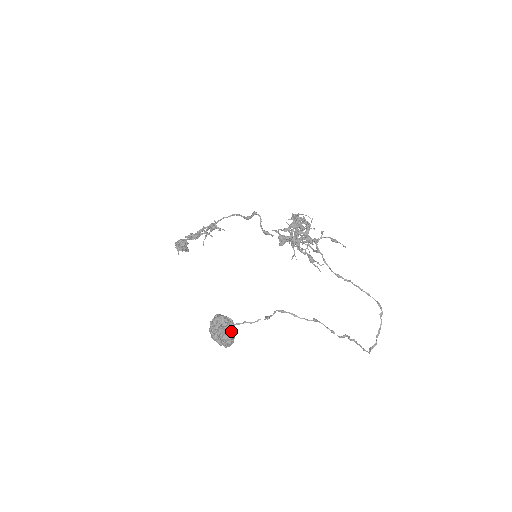
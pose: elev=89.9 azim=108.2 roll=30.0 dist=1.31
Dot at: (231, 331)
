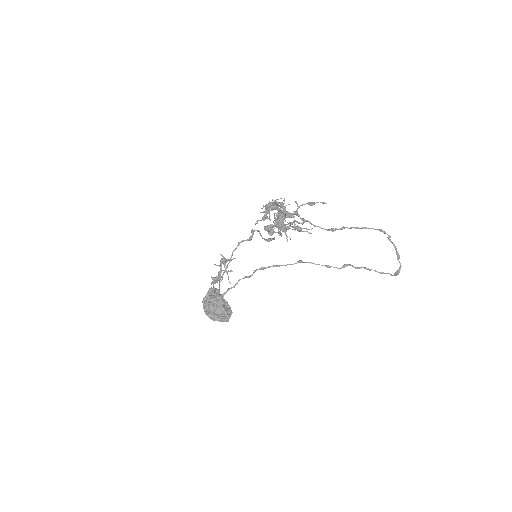
Dot at: (221, 303)
